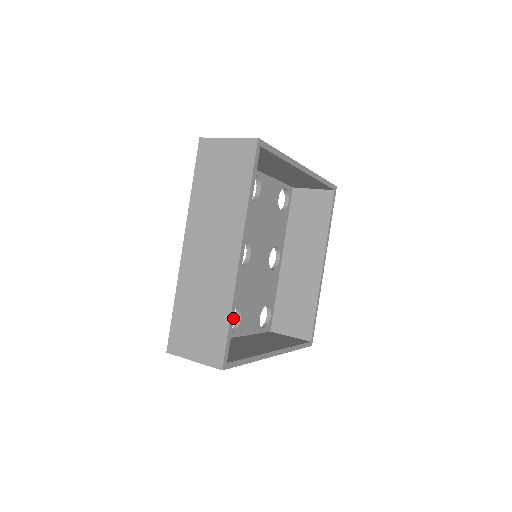
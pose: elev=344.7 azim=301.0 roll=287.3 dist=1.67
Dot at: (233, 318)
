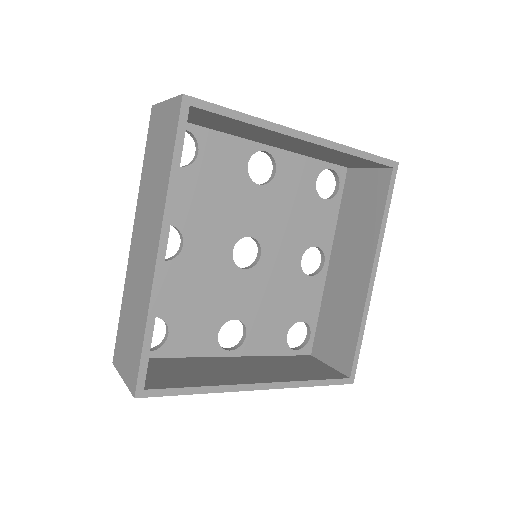
Dot at: (152, 333)
